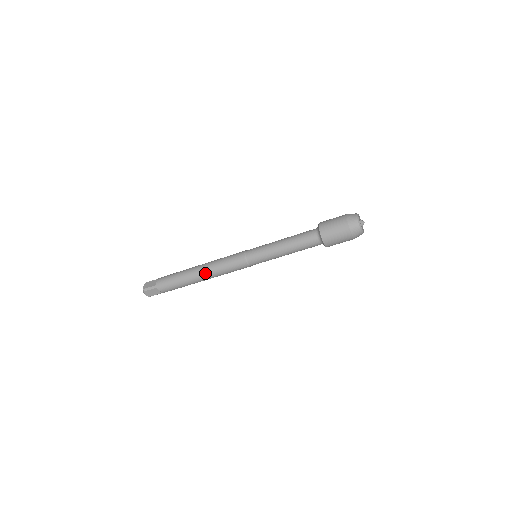
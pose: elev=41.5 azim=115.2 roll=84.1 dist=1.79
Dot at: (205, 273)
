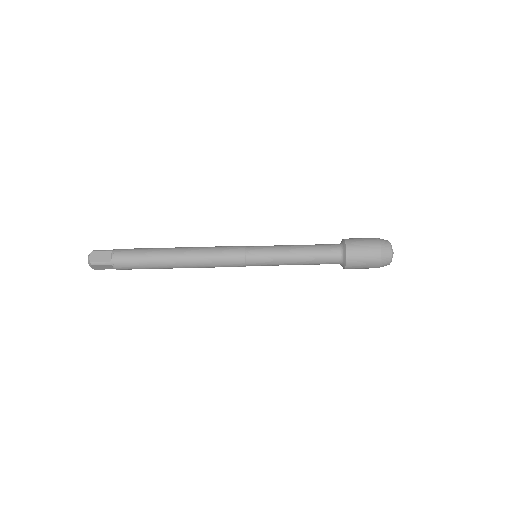
Dot at: (186, 264)
